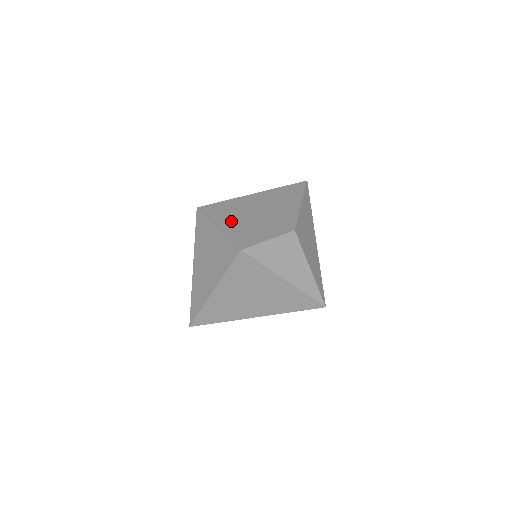
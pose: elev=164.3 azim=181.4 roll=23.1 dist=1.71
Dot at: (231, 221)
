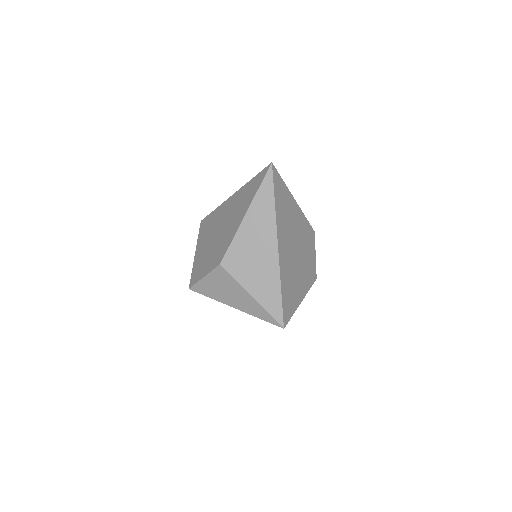
Dot at: (203, 245)
